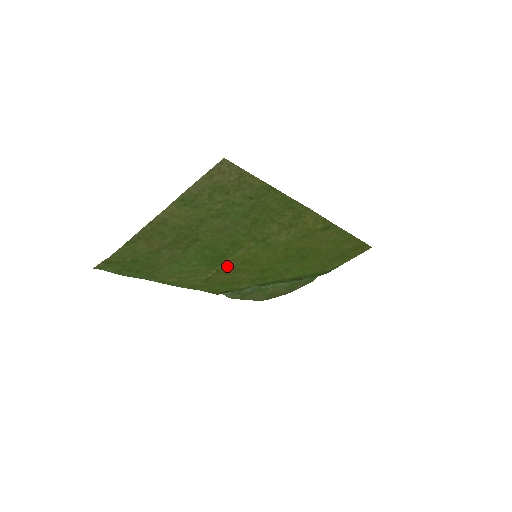
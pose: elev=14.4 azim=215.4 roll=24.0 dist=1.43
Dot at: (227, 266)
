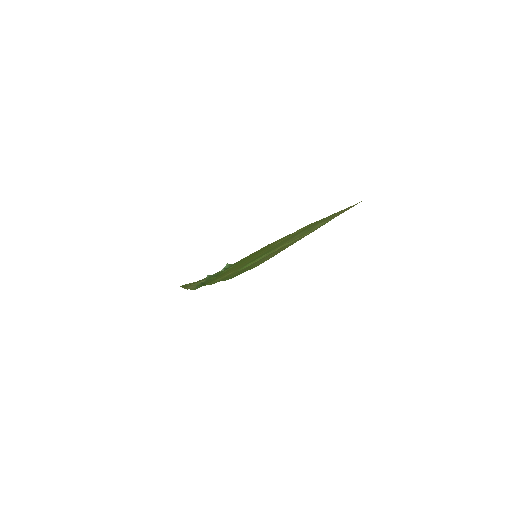
Dot at: occluded
